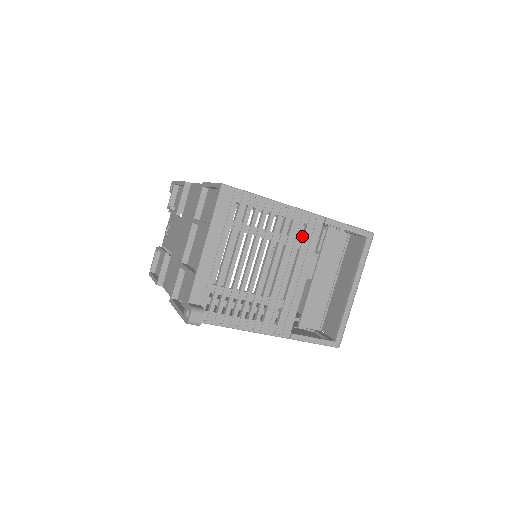
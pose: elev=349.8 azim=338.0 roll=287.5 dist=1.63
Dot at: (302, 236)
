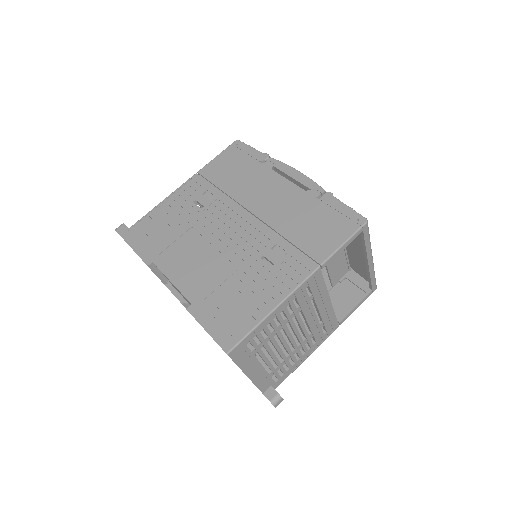
Dot at: (309, 291)
